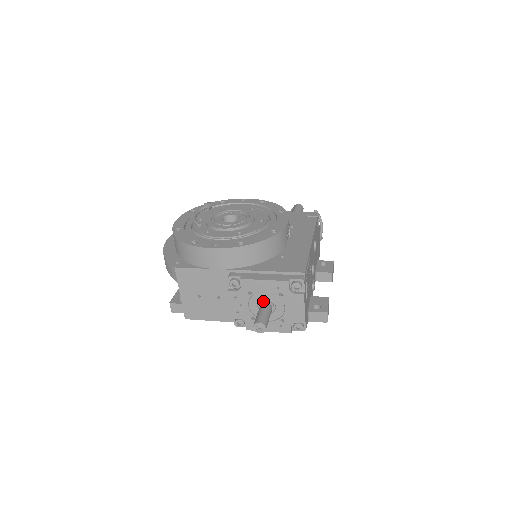
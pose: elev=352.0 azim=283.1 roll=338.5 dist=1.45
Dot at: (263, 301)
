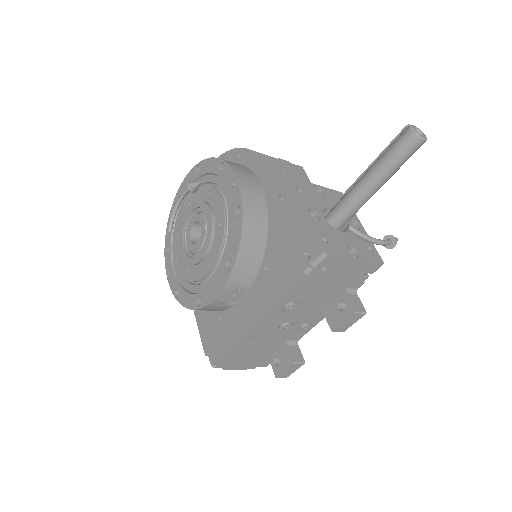
Dot at: occluded
